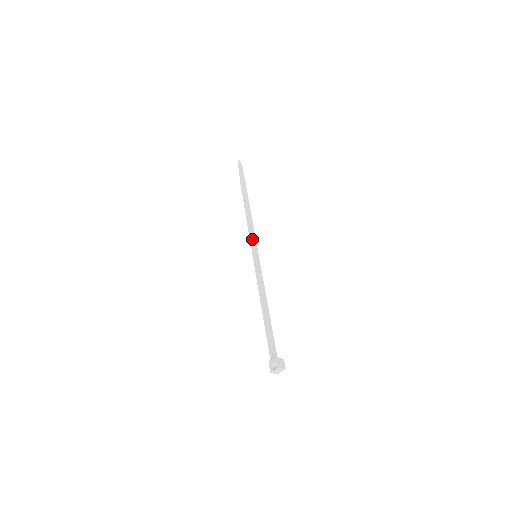
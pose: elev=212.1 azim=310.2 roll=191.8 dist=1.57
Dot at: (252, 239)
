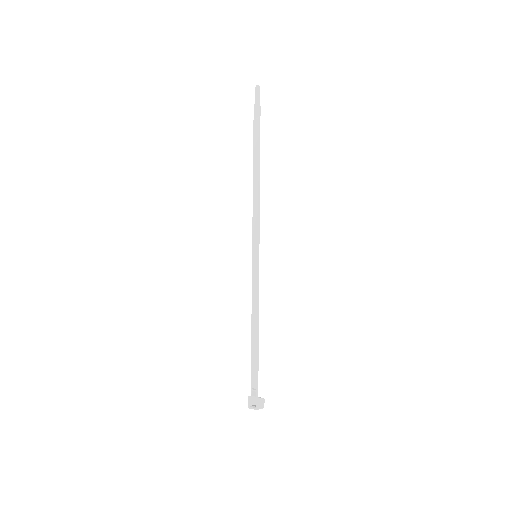
Dot at: (255, 230)
